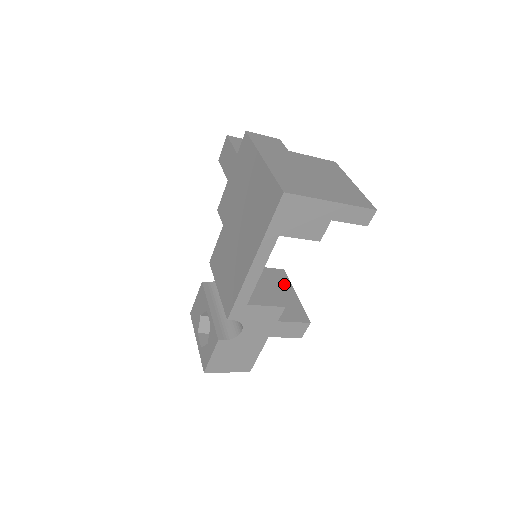
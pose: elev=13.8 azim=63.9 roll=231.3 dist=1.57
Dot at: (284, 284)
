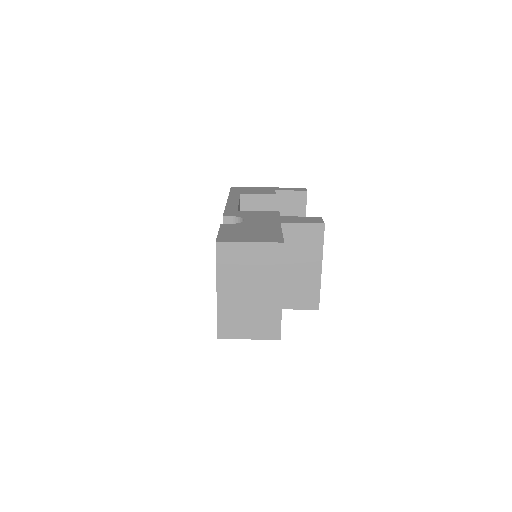
Dot at: occluded
